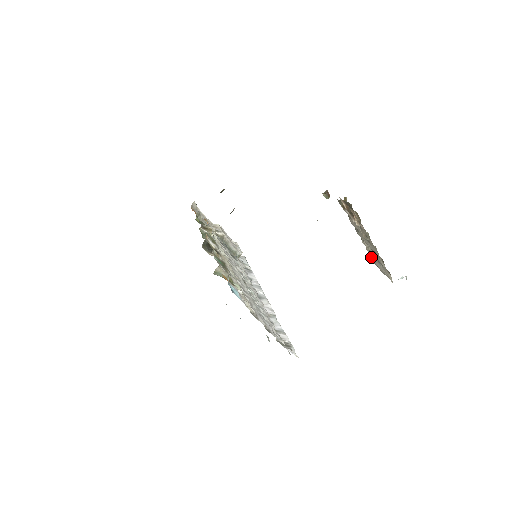
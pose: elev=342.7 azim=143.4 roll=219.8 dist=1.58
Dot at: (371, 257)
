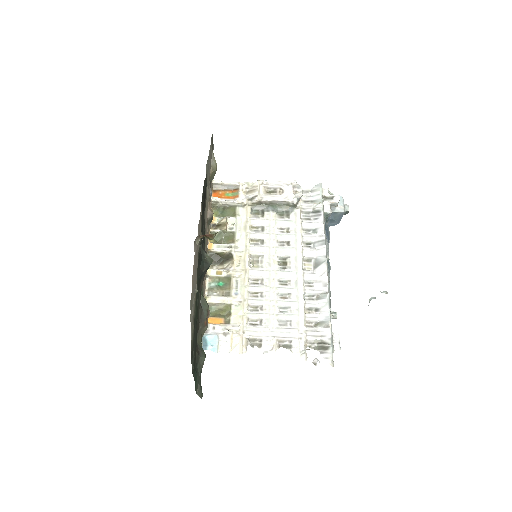
Dot at: occluded
